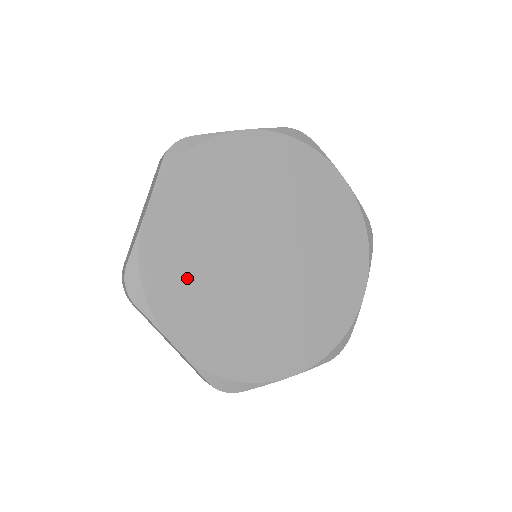
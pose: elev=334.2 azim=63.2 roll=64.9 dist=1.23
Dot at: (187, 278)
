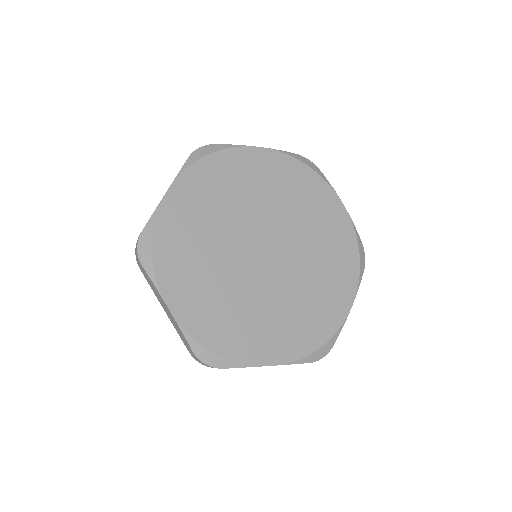
Dot at: (235, 320)
